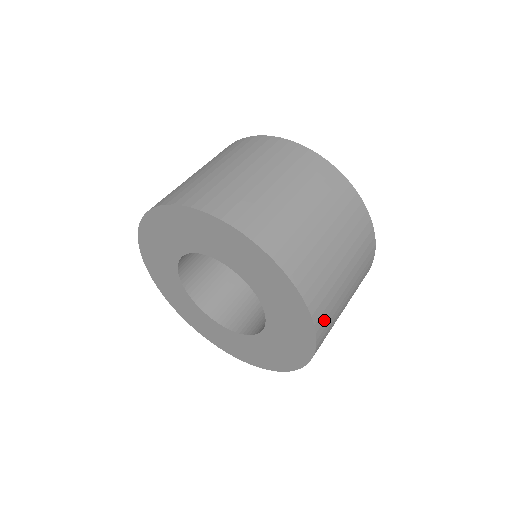
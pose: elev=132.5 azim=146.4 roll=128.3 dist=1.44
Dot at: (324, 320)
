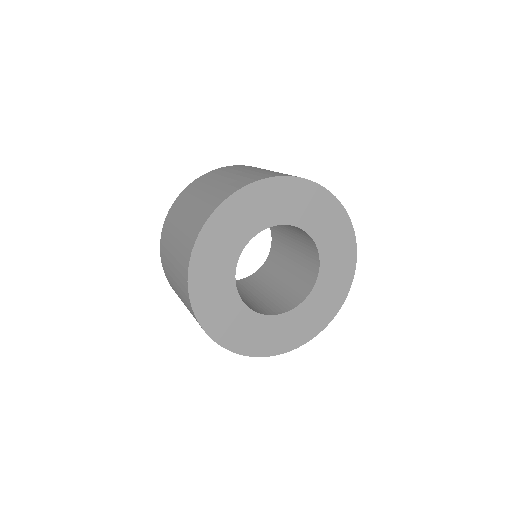
Dot at: occluded
